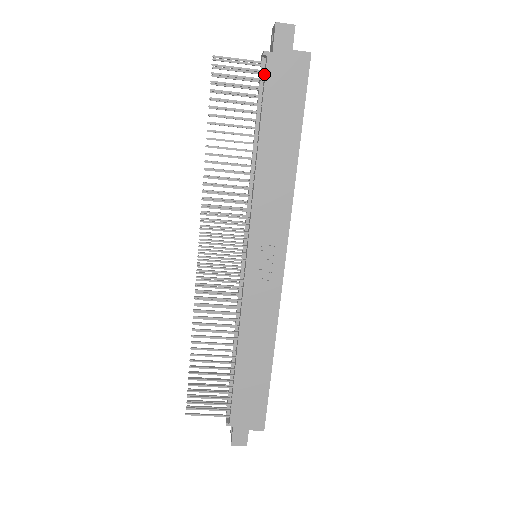
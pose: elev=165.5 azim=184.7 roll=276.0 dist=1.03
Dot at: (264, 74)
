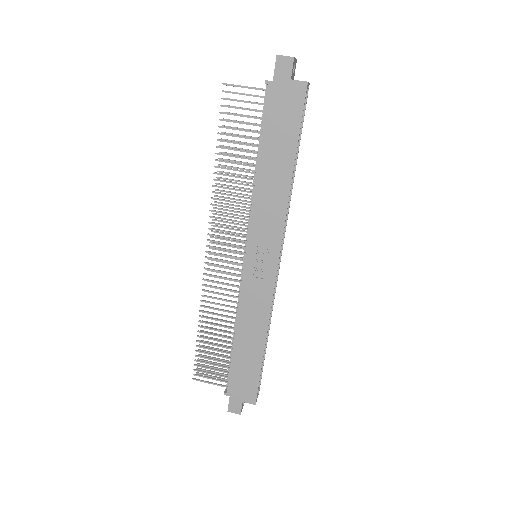
Dot at: (267, 99)
